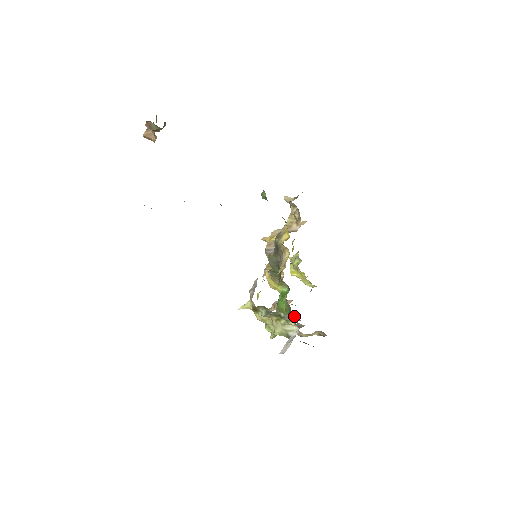
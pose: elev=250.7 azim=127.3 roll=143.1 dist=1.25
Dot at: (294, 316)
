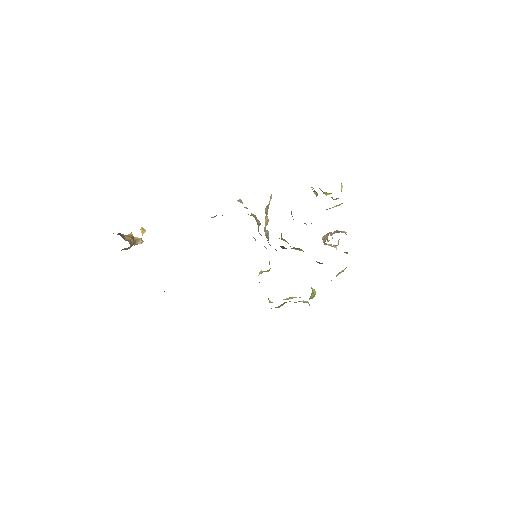
Dot at: occluded
